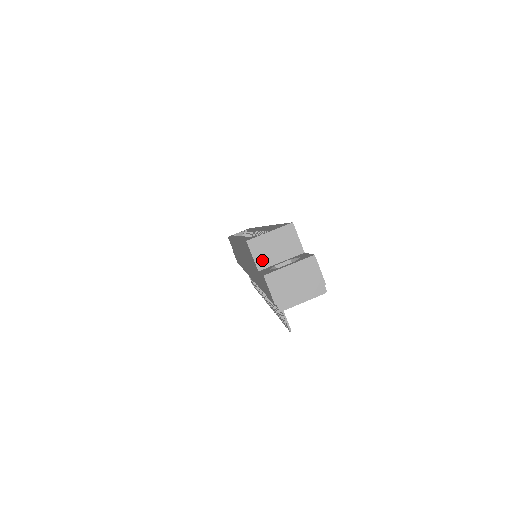
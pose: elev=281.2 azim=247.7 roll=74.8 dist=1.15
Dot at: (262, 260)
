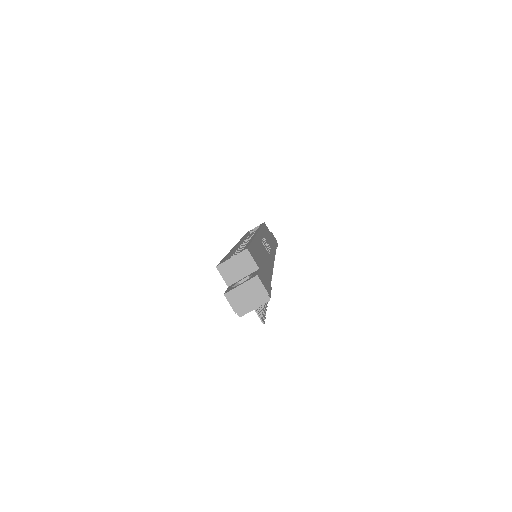
Dot at: (229, 279)
